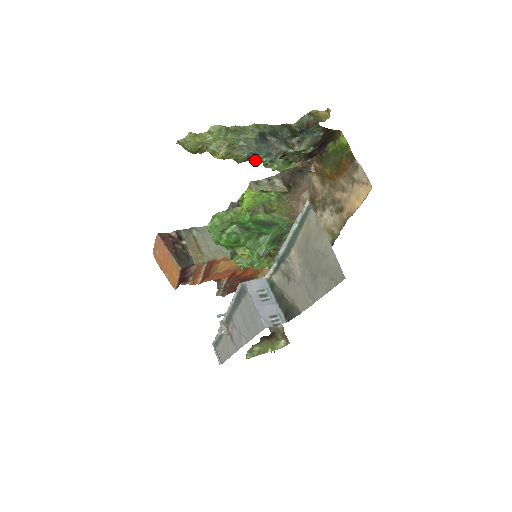
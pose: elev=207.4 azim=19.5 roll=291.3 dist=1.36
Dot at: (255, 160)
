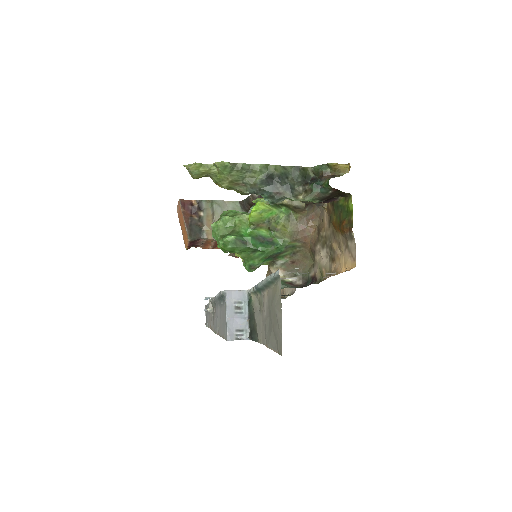
Dot at: occluded
